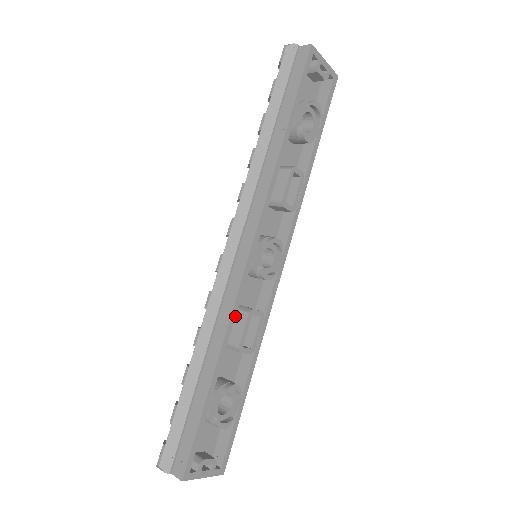
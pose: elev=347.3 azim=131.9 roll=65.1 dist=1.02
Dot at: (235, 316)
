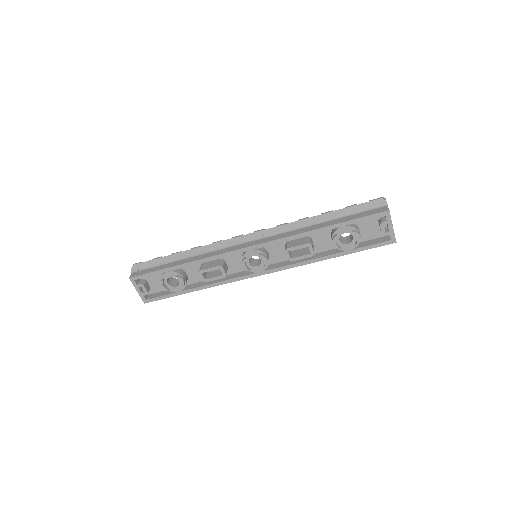
Dot at: occluded
